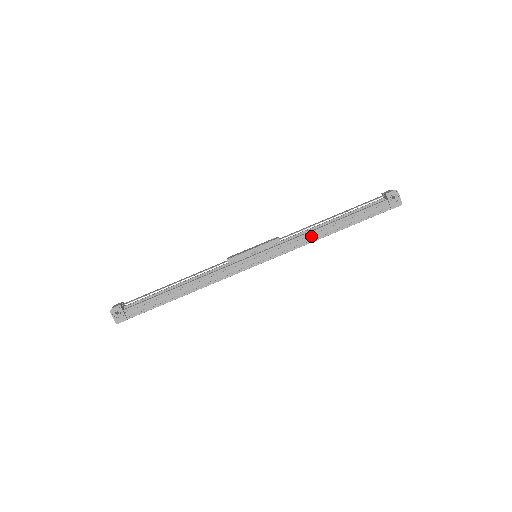
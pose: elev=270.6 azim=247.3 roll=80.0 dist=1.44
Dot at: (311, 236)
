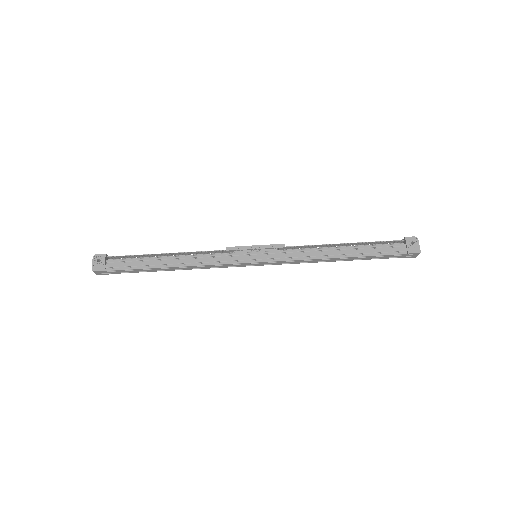
Dot at: (318, 253)
